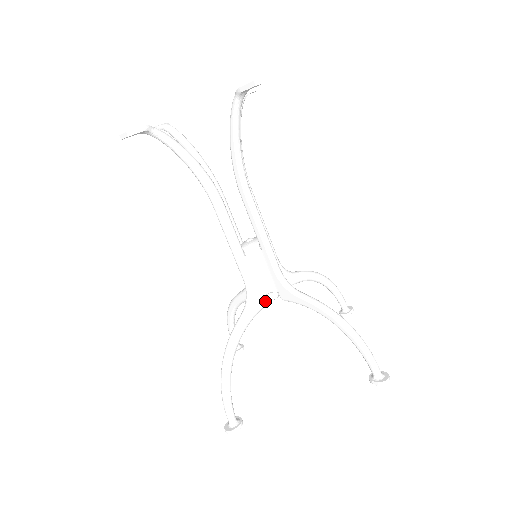
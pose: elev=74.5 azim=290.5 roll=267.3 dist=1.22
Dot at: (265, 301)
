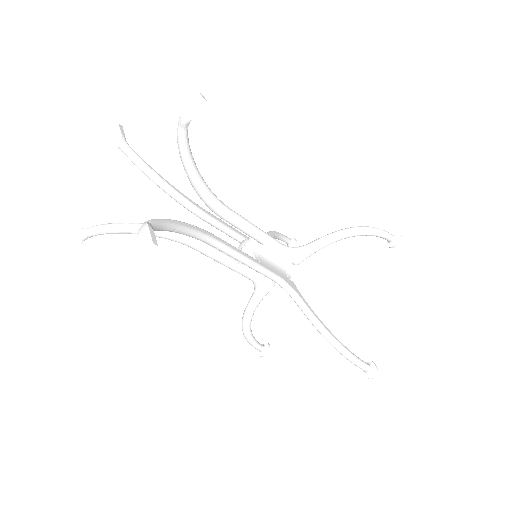
Dot at: (289, 279)
